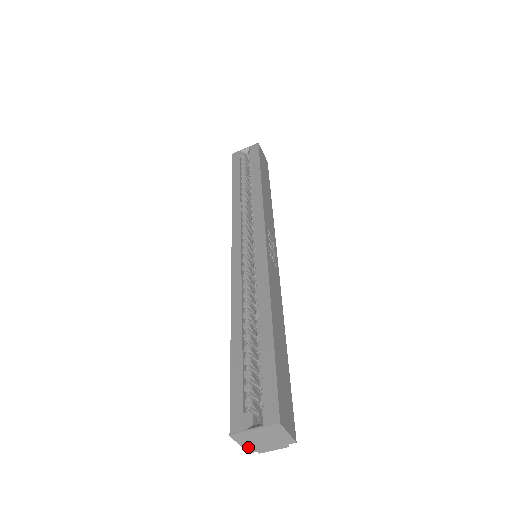
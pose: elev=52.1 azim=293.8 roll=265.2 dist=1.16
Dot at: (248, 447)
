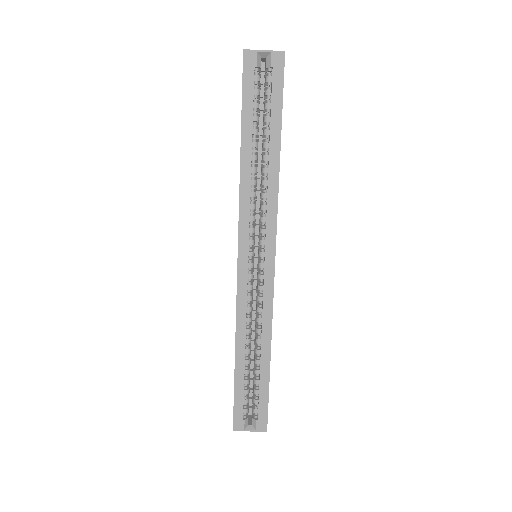
Dot at: occluded
